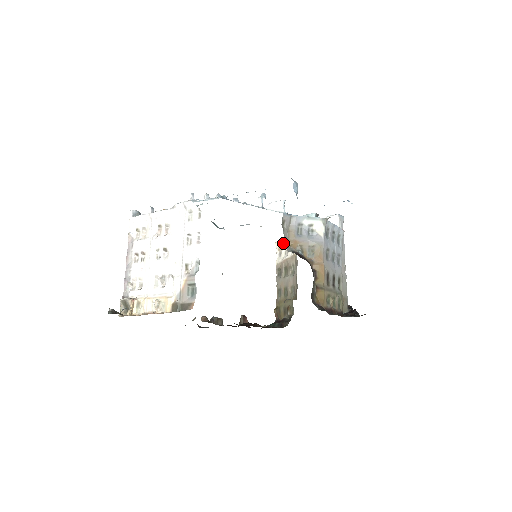
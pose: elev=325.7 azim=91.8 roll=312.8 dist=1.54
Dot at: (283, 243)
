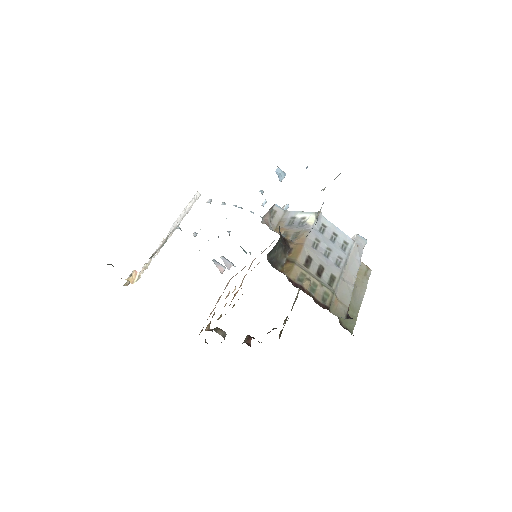
Dot at: occluded
